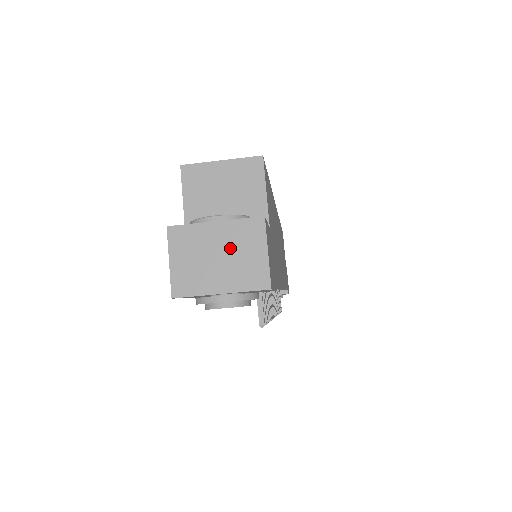
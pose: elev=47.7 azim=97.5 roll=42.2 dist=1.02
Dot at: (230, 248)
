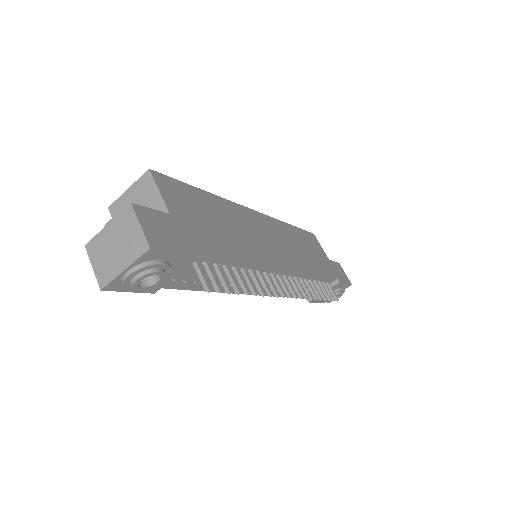
Dot at: (120, 236)
